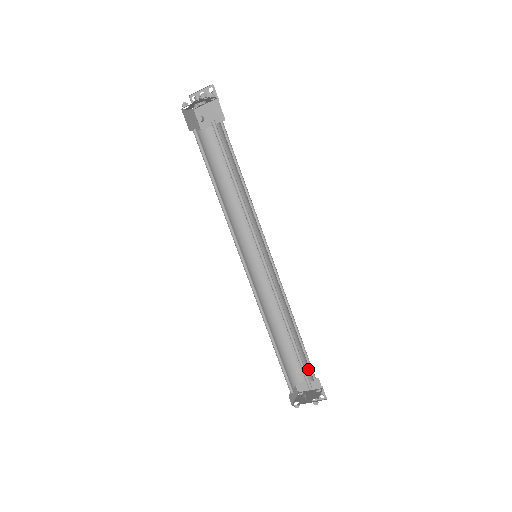
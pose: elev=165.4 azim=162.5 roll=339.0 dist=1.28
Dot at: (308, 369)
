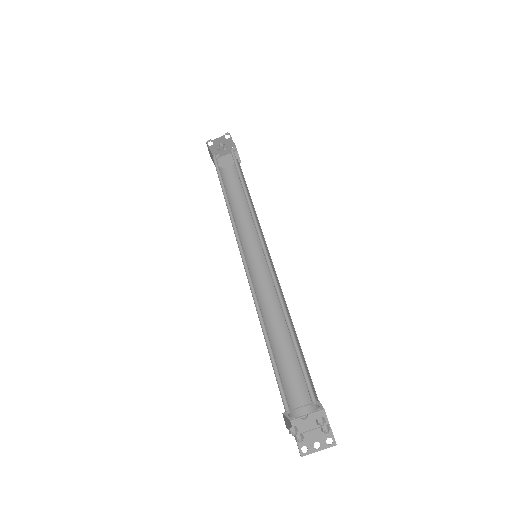
Dot at: occluded
